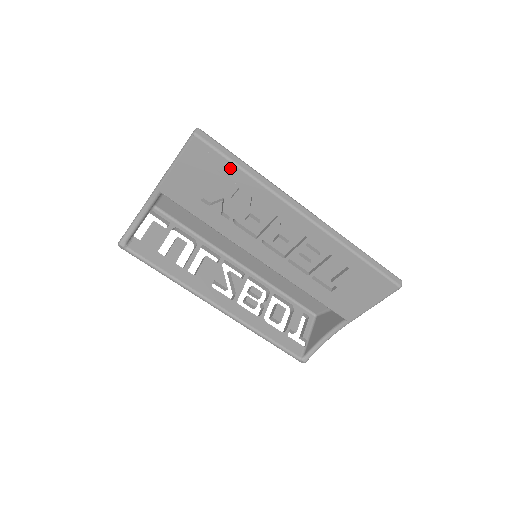
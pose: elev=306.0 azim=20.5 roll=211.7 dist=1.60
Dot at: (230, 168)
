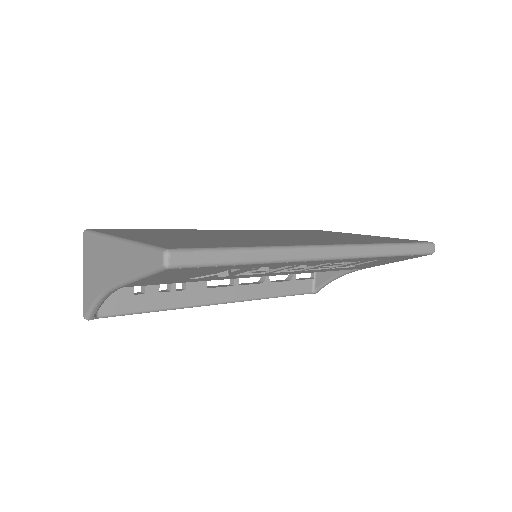
Dot at: (229, 267)
